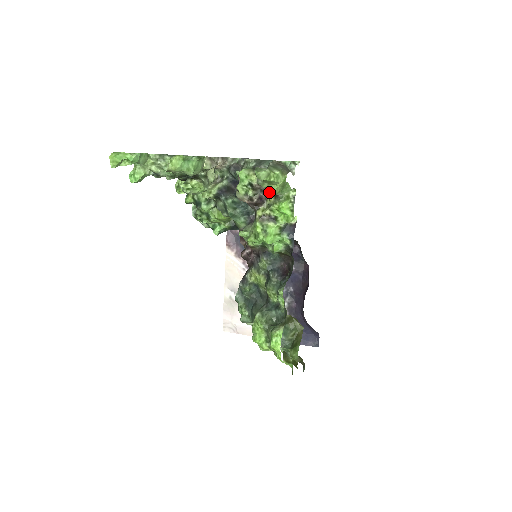
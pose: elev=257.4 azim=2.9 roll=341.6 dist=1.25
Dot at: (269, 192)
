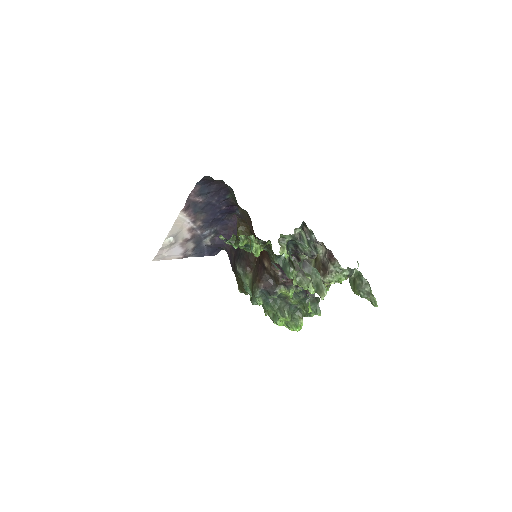
Dot at: occluded
